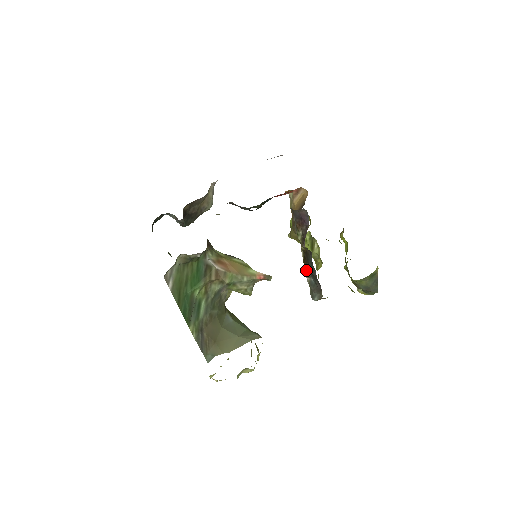
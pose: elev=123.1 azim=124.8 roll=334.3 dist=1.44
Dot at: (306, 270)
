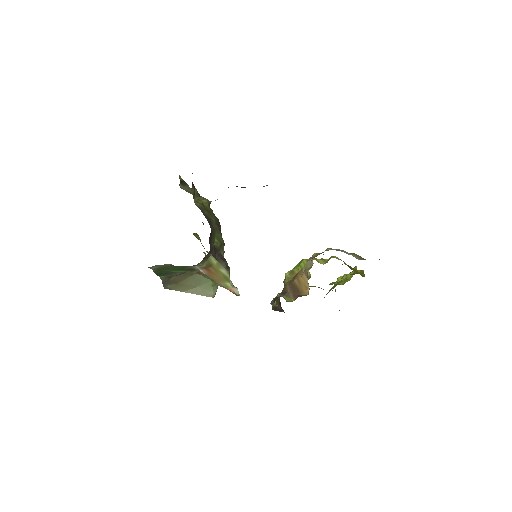
Dot at: occluded
